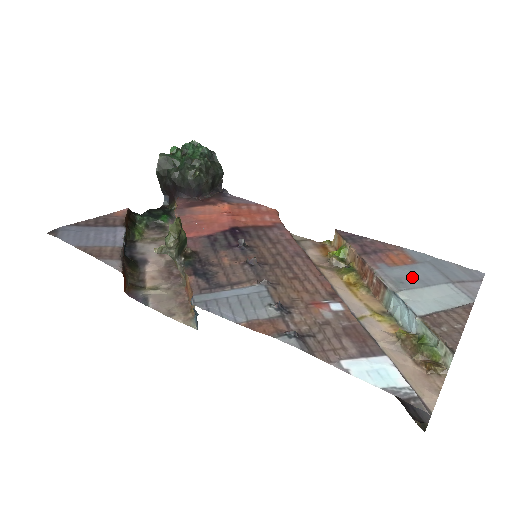
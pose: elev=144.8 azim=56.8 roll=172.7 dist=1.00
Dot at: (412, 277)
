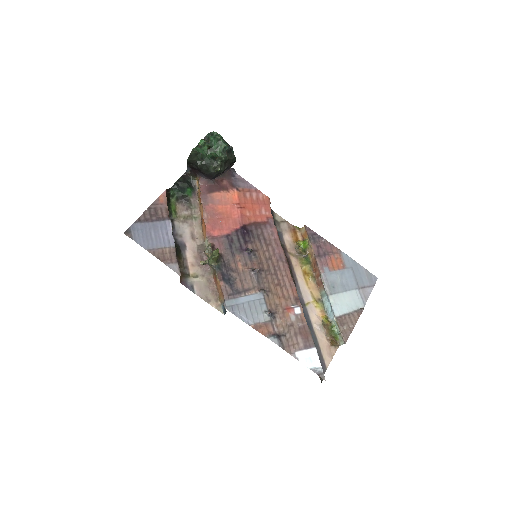
Dot at: (340, 282)
